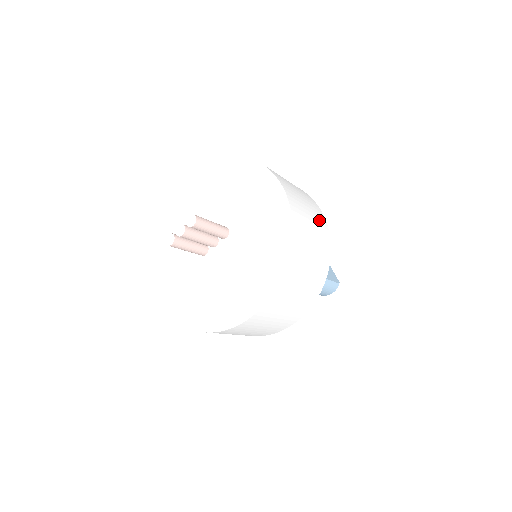
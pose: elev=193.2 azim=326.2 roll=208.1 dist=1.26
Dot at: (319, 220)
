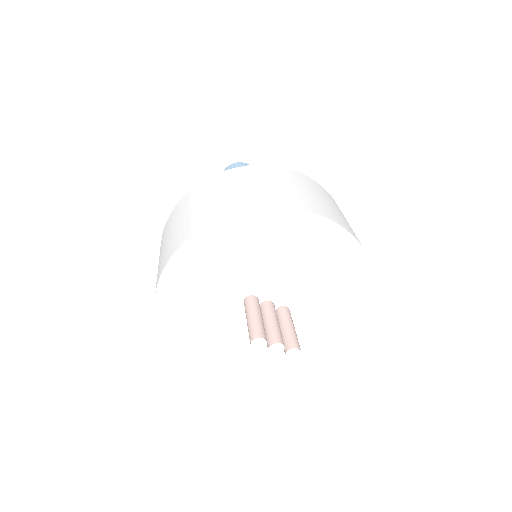
Dot at: occluded
